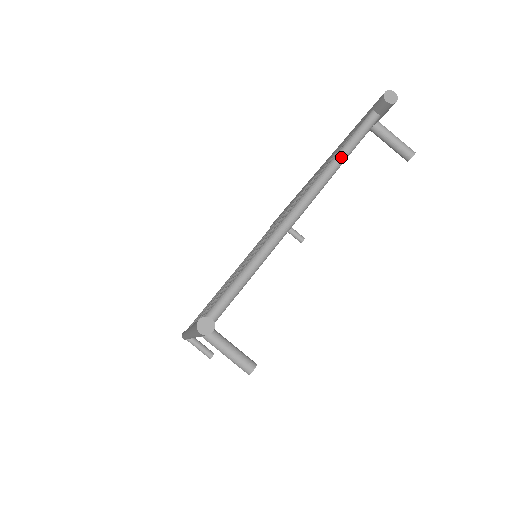
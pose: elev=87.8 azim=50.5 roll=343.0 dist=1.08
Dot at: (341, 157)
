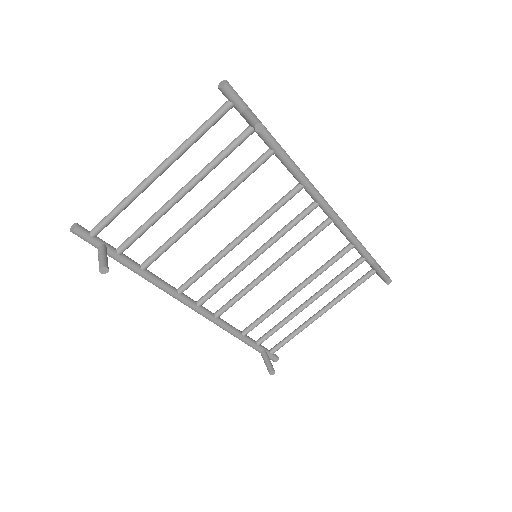
Dot at: (192, 134)
